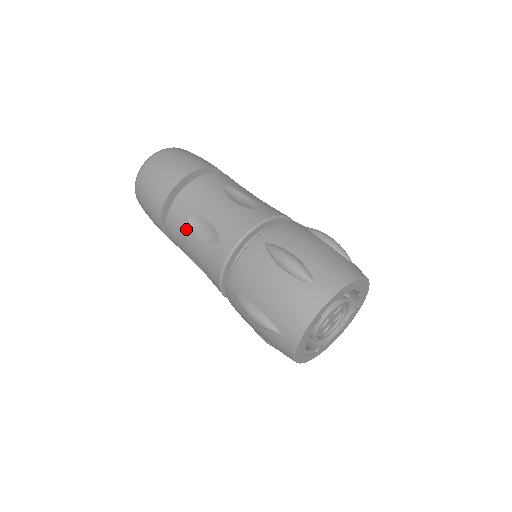
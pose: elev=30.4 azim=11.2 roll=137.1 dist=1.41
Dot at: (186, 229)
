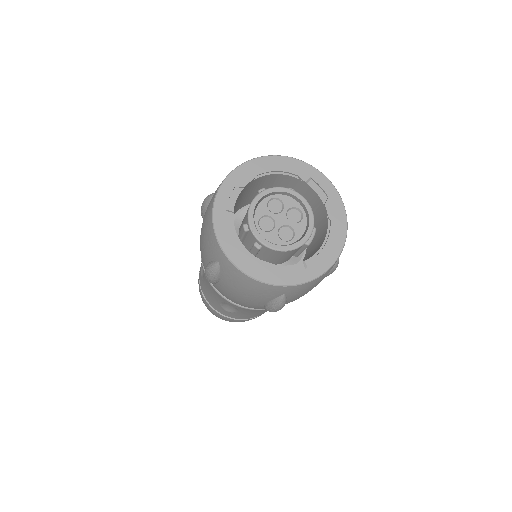
Dot at: (203, 284)
